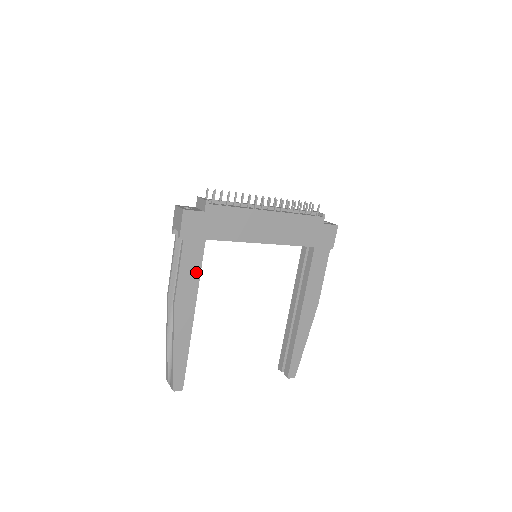
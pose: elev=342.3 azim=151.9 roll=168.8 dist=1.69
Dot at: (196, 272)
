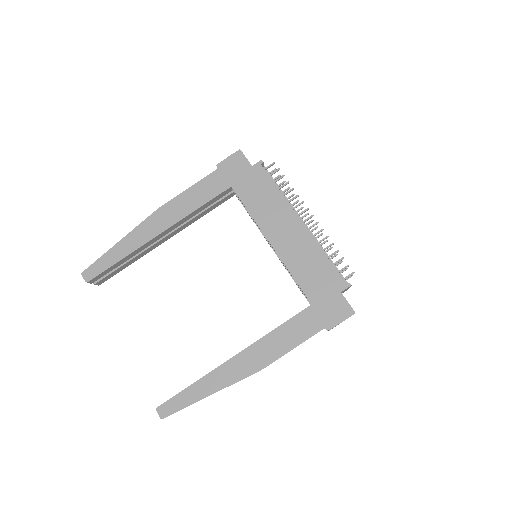
Dot at: (199, 202)
